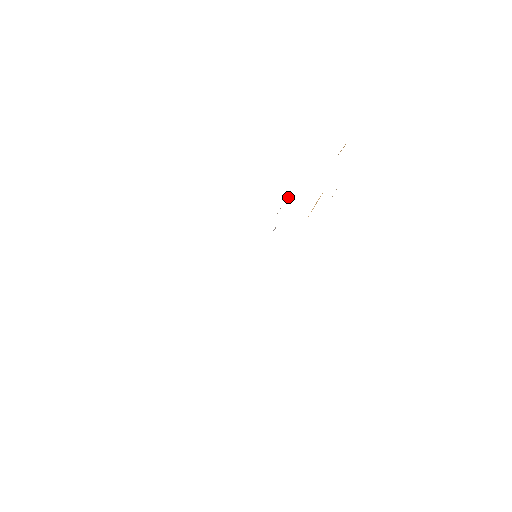
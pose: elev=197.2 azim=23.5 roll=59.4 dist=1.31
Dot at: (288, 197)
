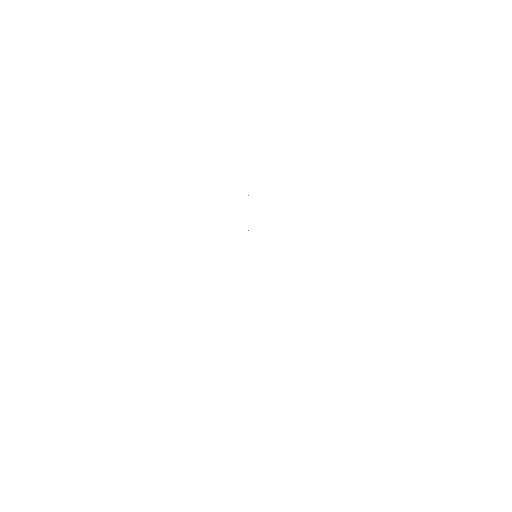
Dot at: occluded
